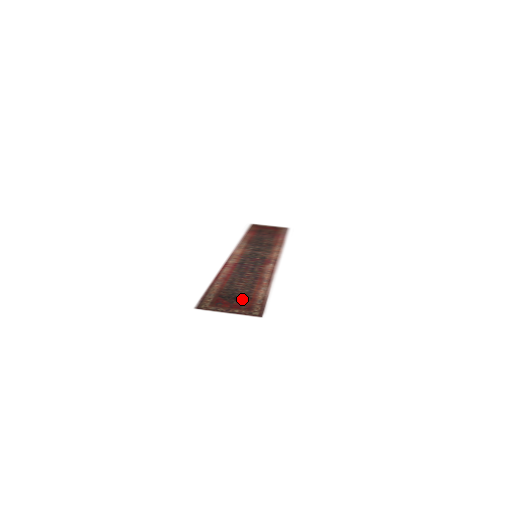
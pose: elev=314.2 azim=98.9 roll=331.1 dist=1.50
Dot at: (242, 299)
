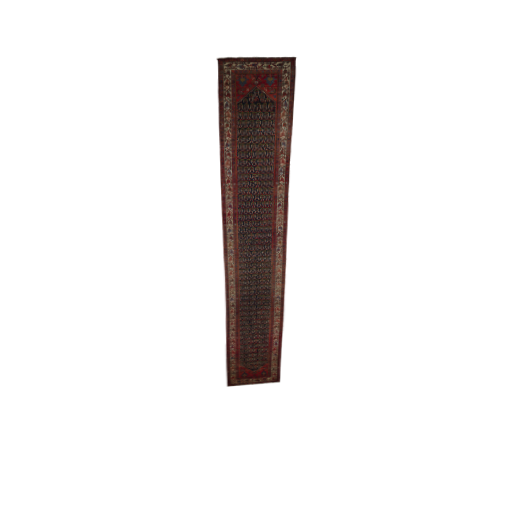
Dot at: (265, 103)
